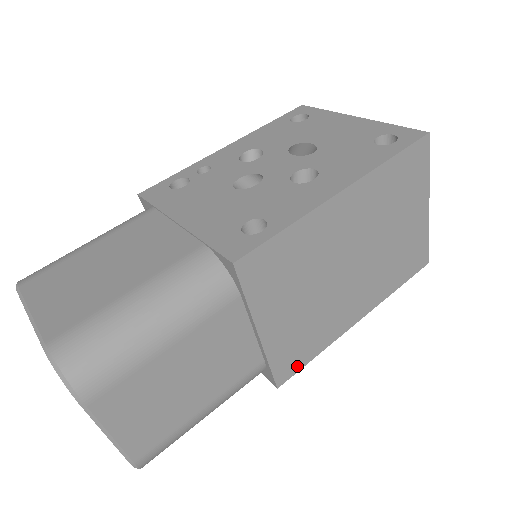
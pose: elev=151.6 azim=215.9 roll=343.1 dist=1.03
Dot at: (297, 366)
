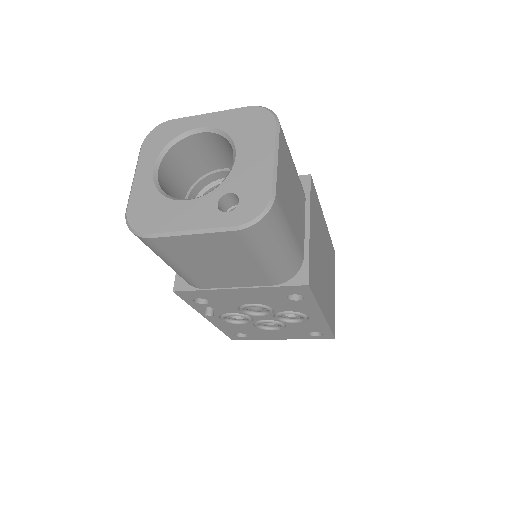
Dot at: (313, 288)
